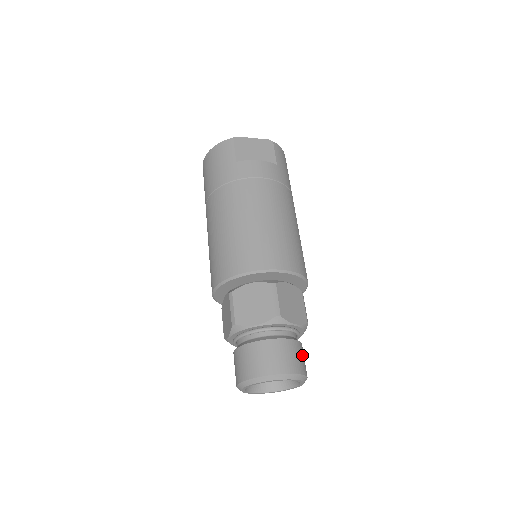
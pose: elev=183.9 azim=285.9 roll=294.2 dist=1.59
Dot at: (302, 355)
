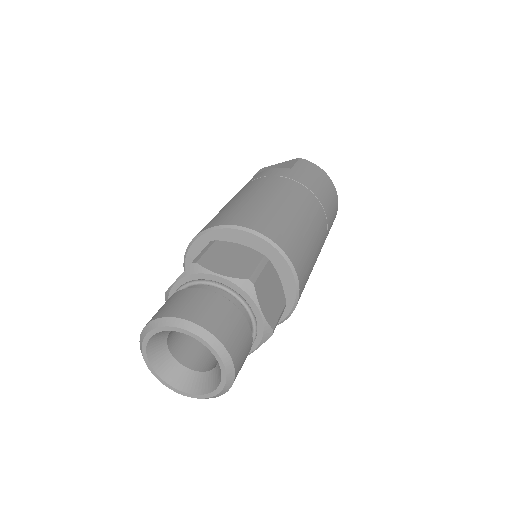
Dot at: (219, 311)
